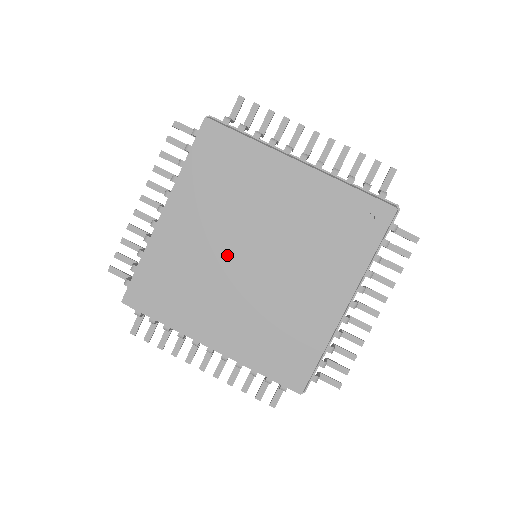
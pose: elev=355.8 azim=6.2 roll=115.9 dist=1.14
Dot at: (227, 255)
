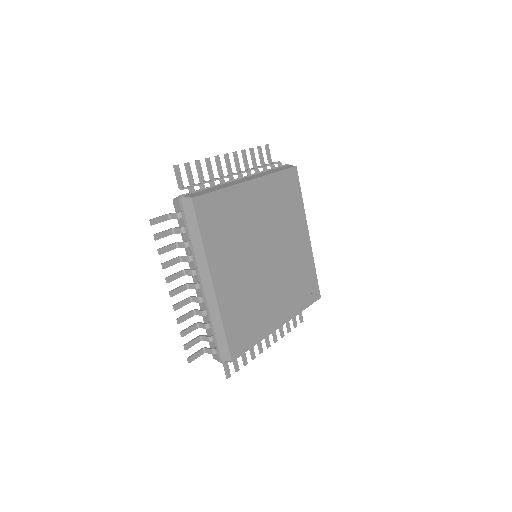
Dot at: (258, 240)
